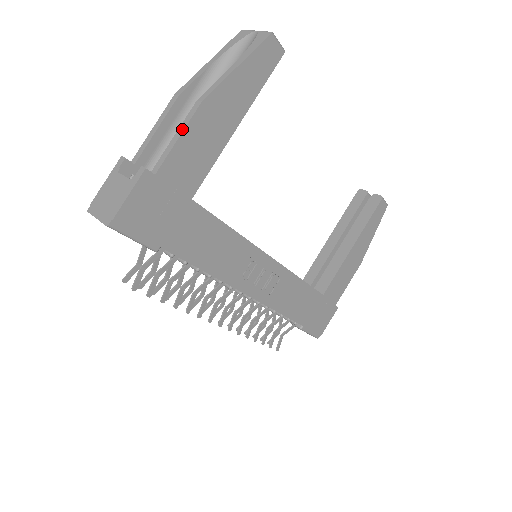
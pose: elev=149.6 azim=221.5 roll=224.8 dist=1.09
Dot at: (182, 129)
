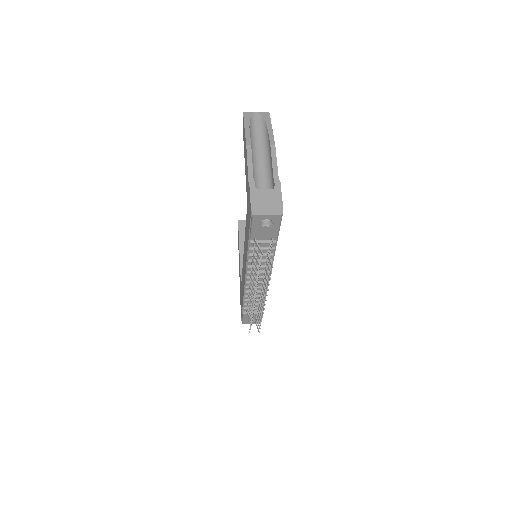
Dot at: (275, 160)
